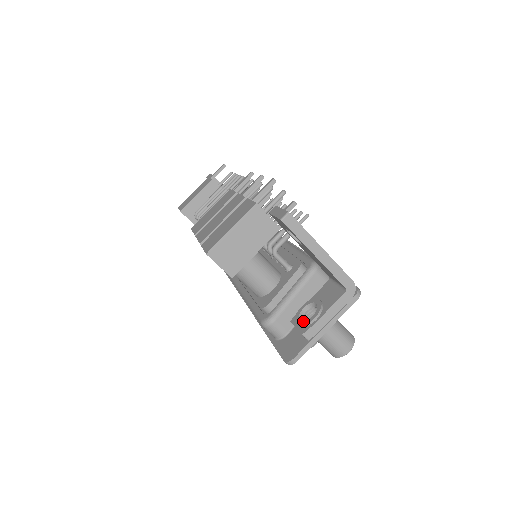
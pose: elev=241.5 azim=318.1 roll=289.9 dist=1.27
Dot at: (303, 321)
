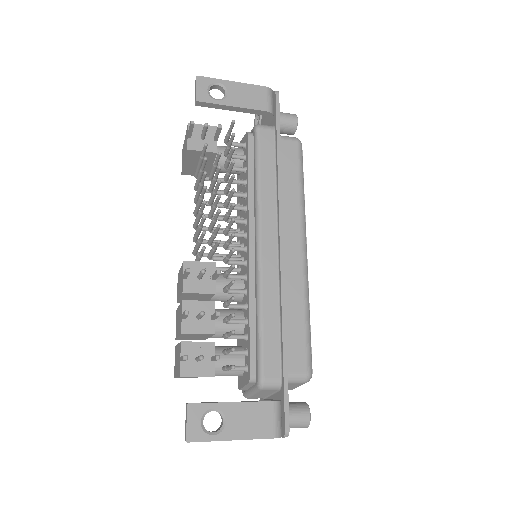
Dot at: occluded
